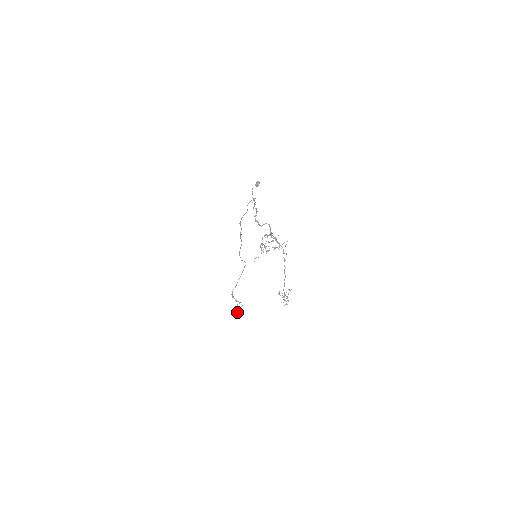
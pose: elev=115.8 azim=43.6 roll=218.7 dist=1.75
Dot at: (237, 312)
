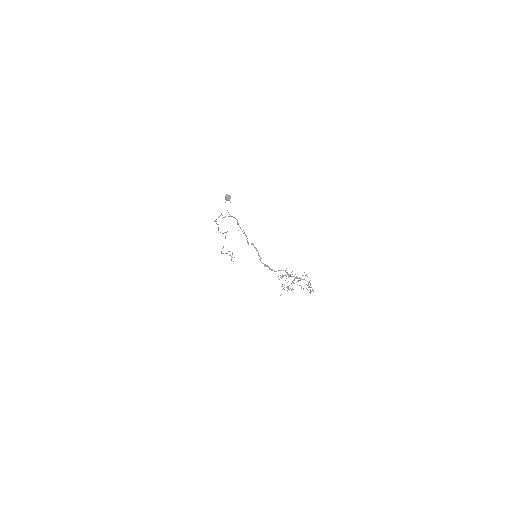
Dot at: occluded
